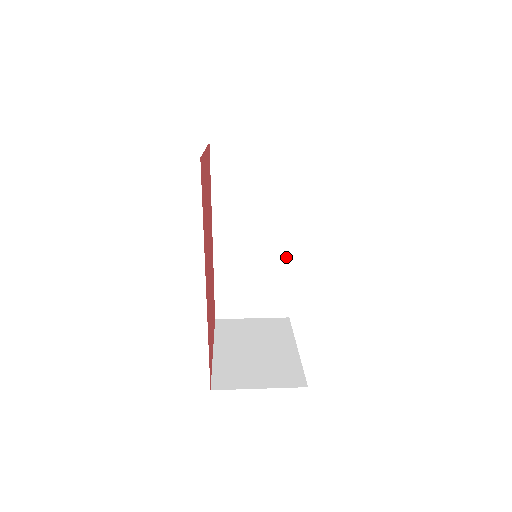
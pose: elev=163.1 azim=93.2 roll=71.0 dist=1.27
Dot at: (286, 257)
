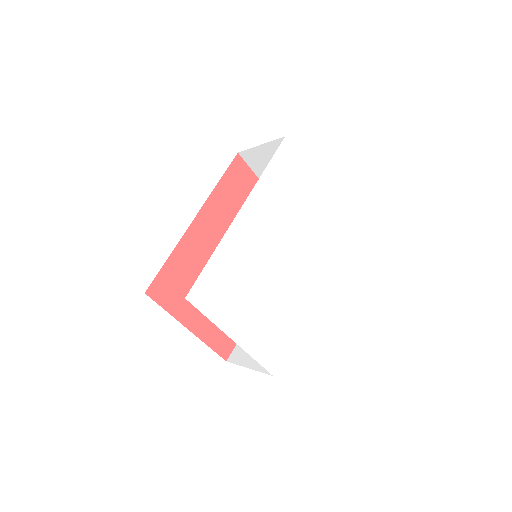
Dot at: occluded
